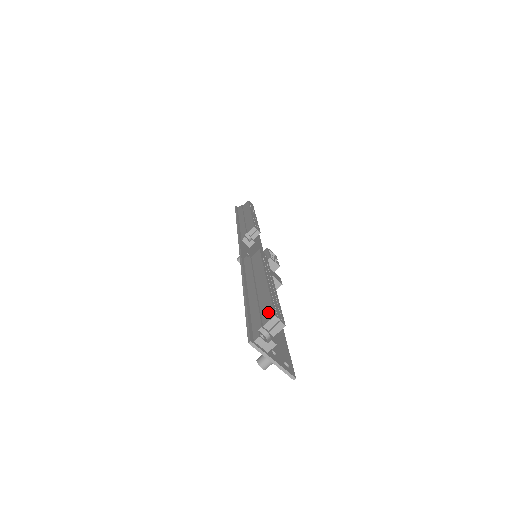
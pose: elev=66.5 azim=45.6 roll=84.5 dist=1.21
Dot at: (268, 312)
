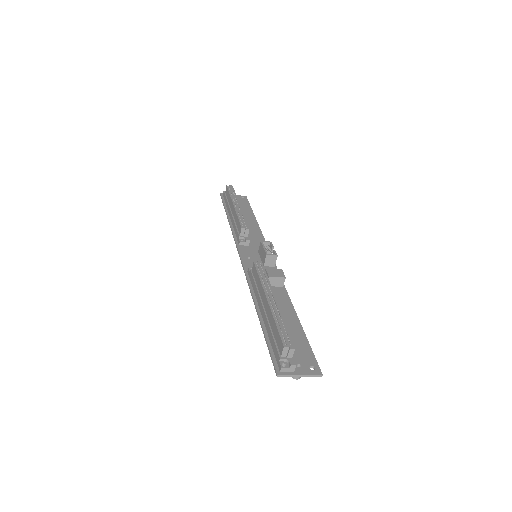
Dot at: (279, 342)
